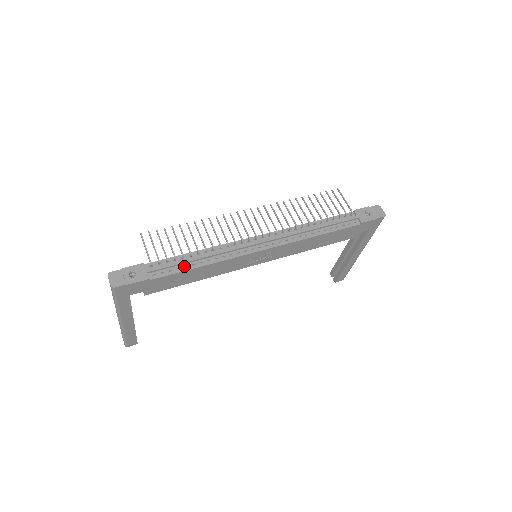
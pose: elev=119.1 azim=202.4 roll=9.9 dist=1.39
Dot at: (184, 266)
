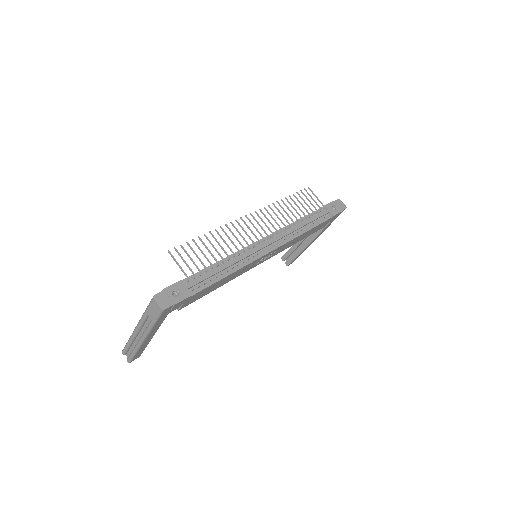
Dot at: (215, 277)
